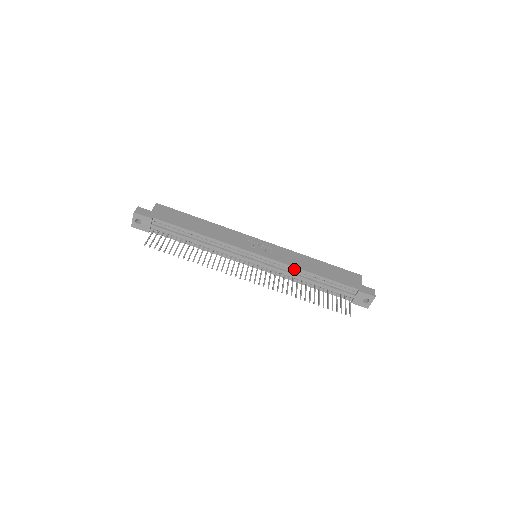
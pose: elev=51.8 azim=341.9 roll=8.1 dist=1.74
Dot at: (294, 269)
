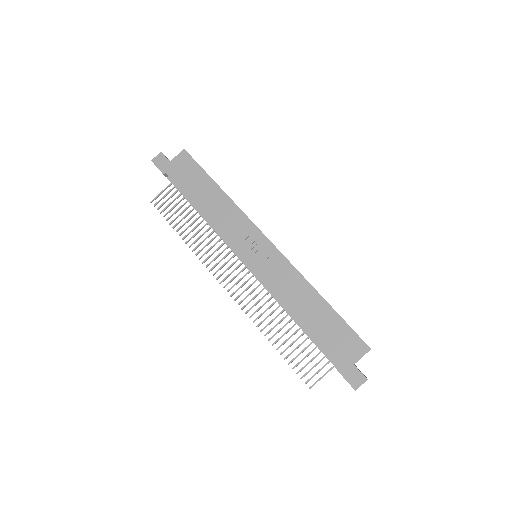
Dot at: (278, 298)
